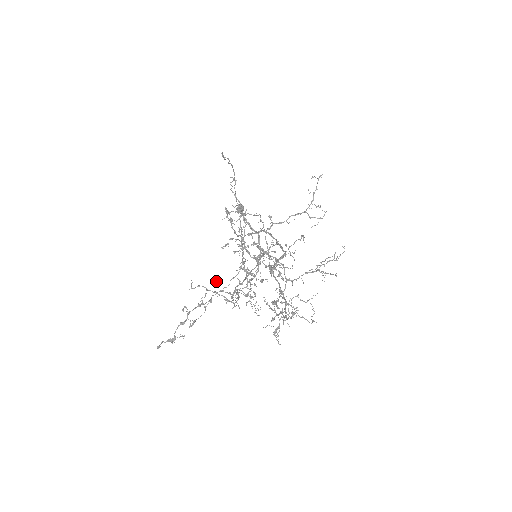
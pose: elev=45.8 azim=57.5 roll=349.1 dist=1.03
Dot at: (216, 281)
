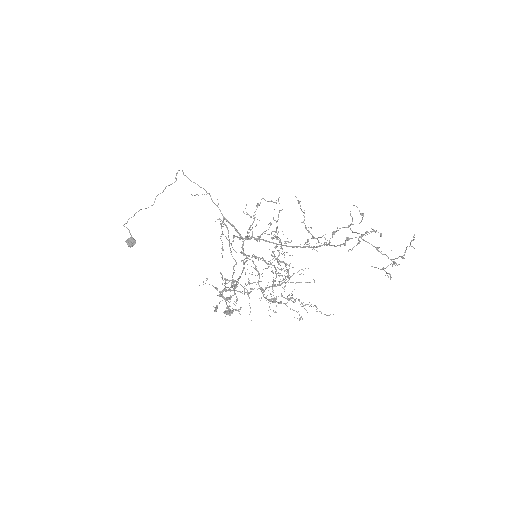
Dot at: occluded
